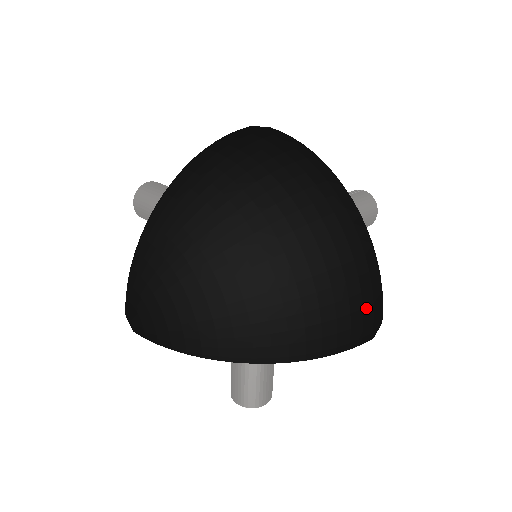
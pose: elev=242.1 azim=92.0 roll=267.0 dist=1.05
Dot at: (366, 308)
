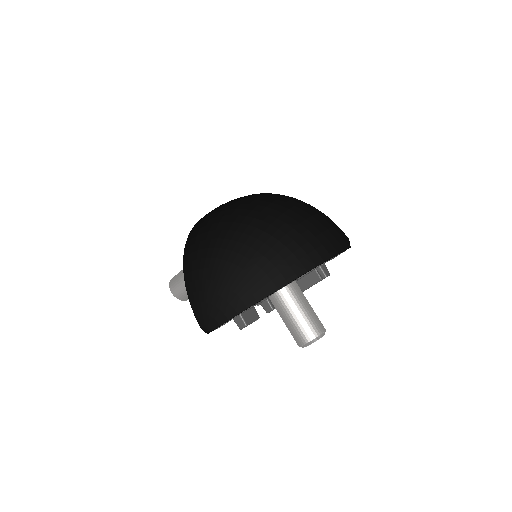
Dot at: (330, 229)
